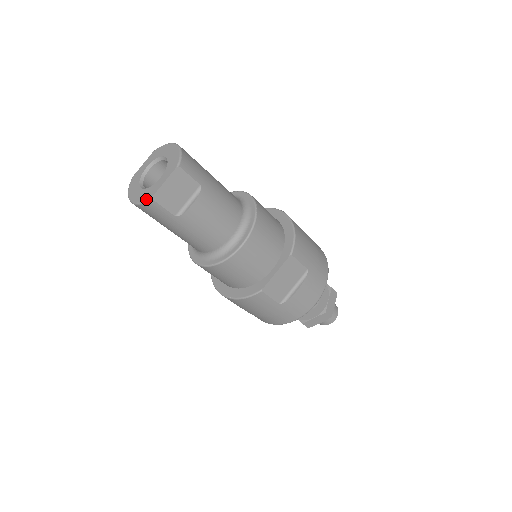
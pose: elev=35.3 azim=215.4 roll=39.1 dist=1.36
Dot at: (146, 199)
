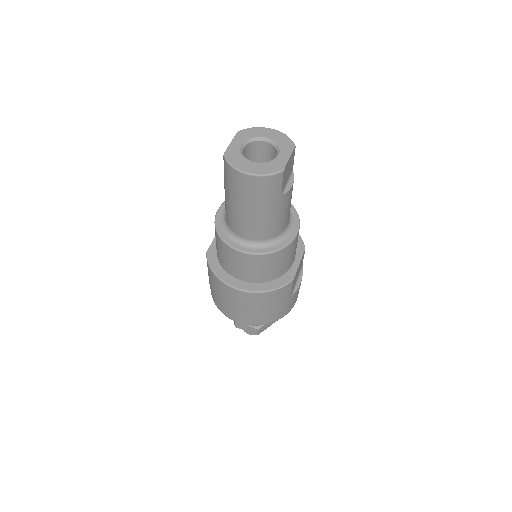
Dot at: (276, 171)
